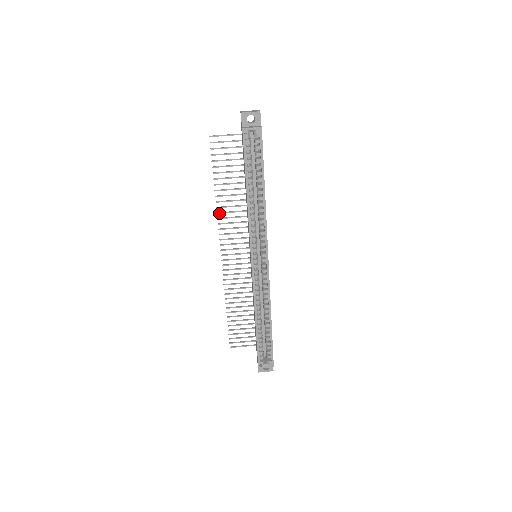
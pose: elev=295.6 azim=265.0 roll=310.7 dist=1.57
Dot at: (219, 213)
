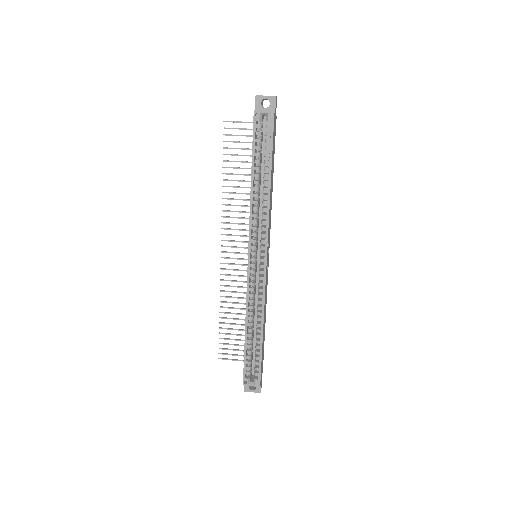
Dot at: occluded
